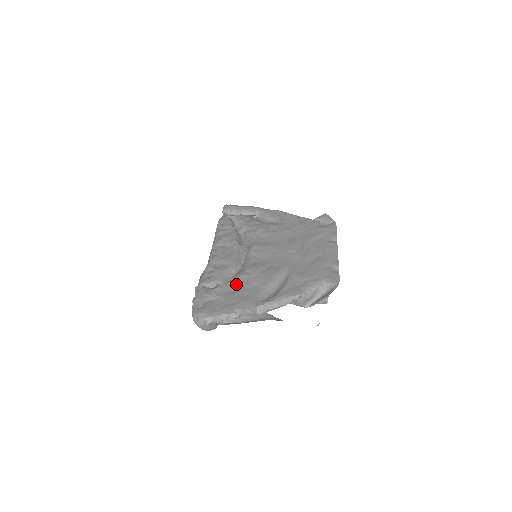
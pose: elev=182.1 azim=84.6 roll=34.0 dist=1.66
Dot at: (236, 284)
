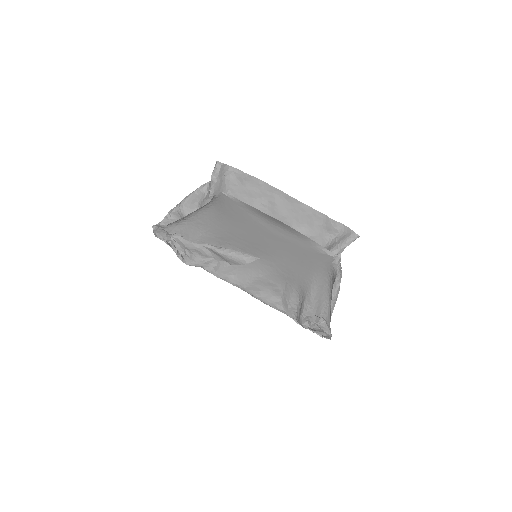
Dot at: occluded
